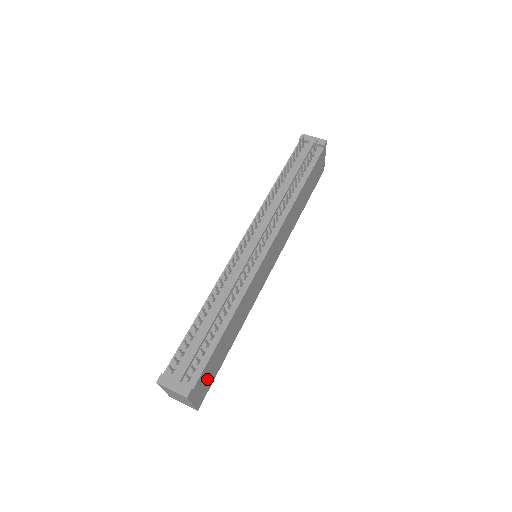
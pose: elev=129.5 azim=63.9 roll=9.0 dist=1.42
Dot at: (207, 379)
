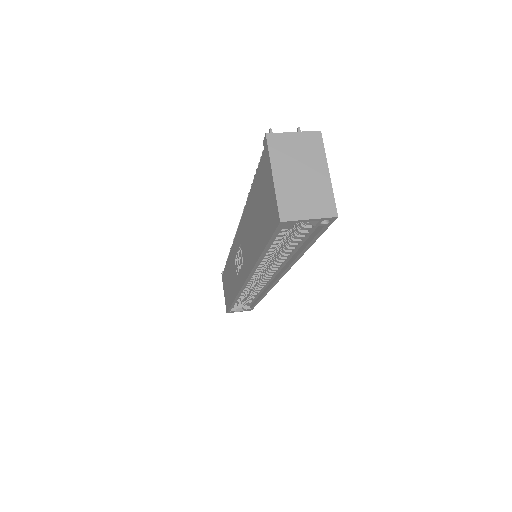
Dot at: occluded
